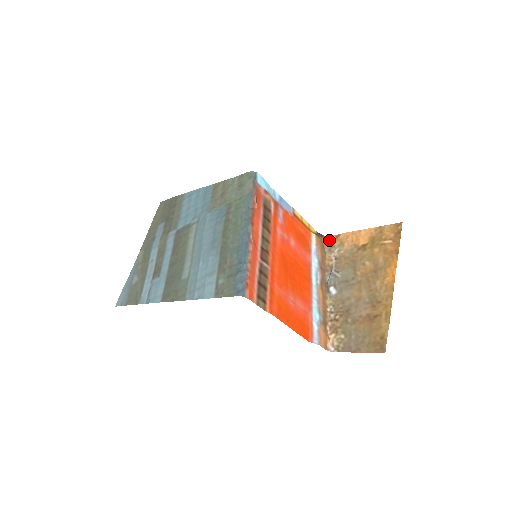
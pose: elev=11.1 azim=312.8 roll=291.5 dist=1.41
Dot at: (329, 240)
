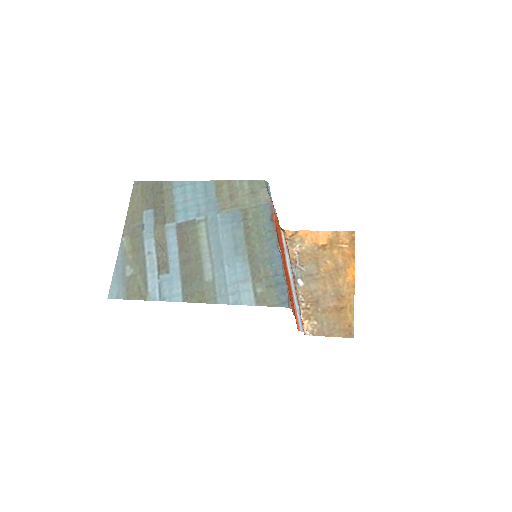
Dot at: (289, 235)
